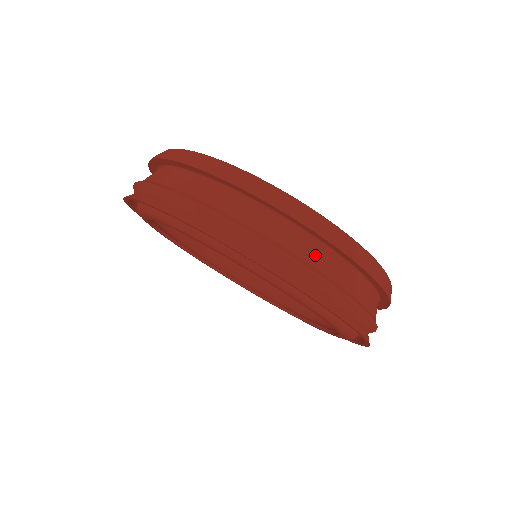
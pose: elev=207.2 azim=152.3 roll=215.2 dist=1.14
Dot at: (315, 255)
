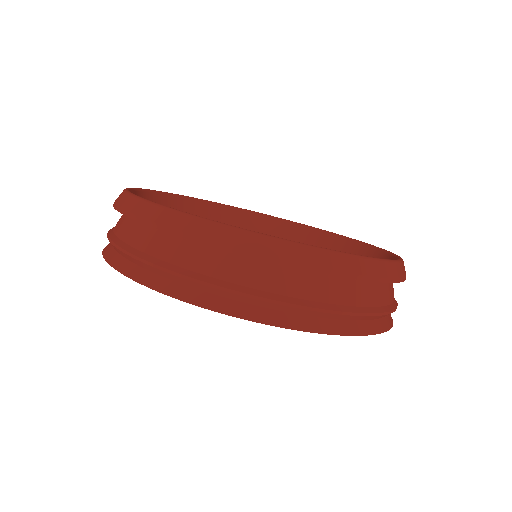
Dot at: (376, 295)
